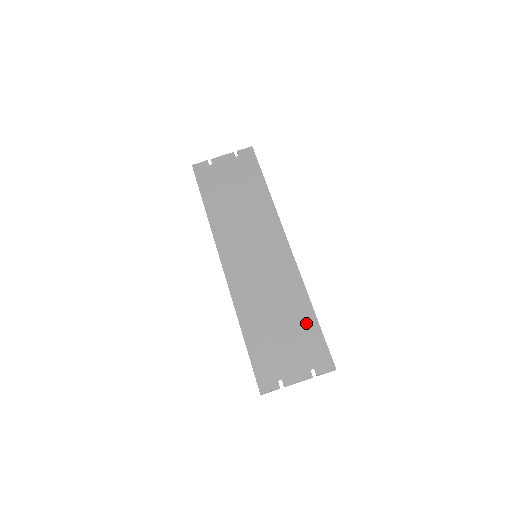
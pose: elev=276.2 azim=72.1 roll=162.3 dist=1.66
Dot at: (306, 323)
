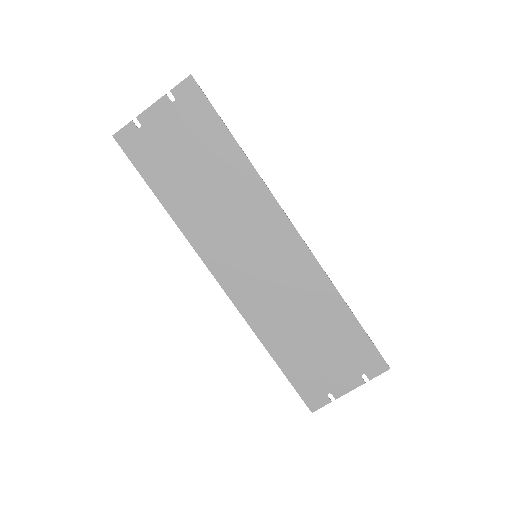
Dot at: (343, 326)
